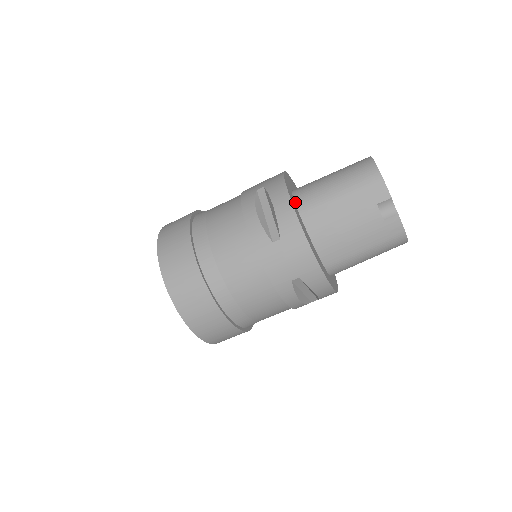
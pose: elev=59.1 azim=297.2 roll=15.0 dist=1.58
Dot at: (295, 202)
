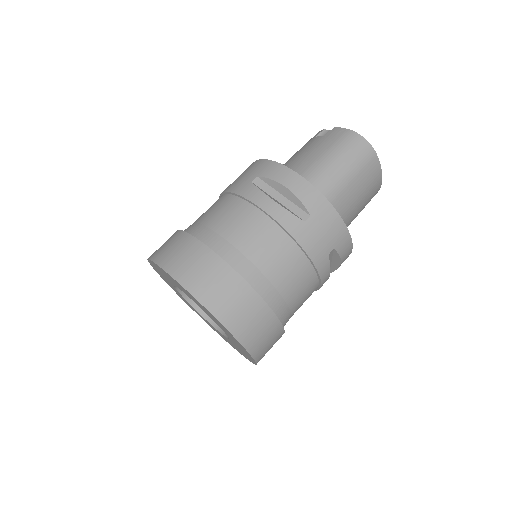
Dot at: occluded
